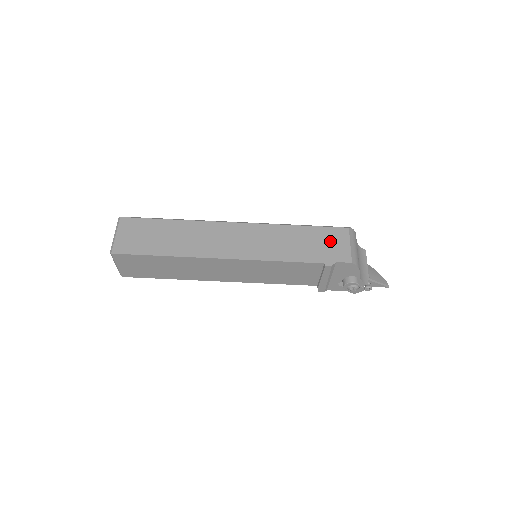
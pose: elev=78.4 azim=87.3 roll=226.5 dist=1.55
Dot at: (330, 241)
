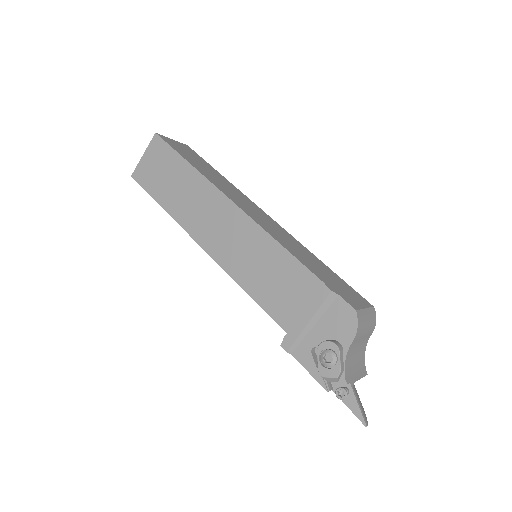
Dot at: (346, 289)
